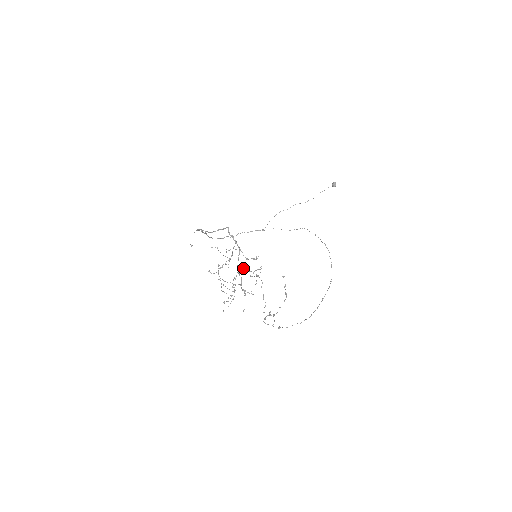
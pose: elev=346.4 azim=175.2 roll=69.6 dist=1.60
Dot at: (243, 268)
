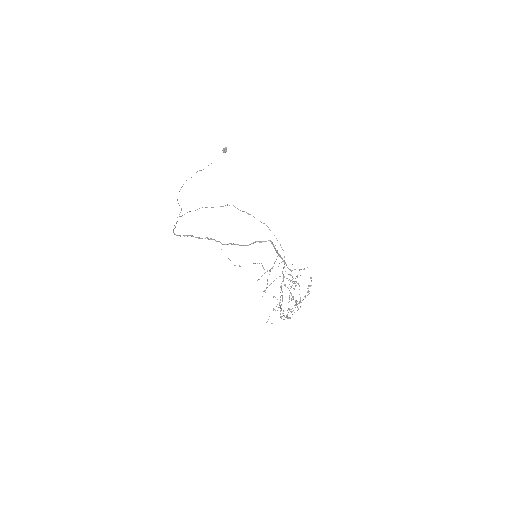
Dot at: occluded
